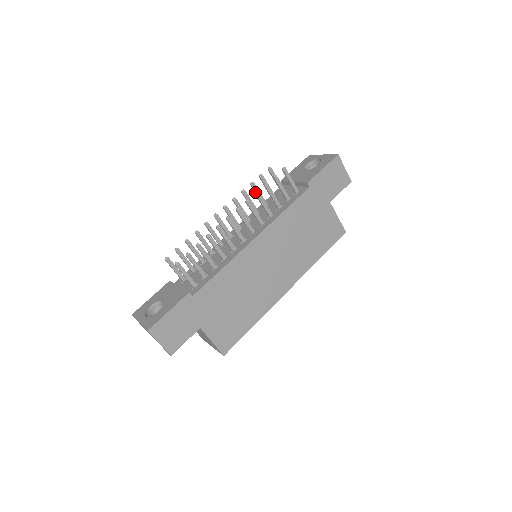
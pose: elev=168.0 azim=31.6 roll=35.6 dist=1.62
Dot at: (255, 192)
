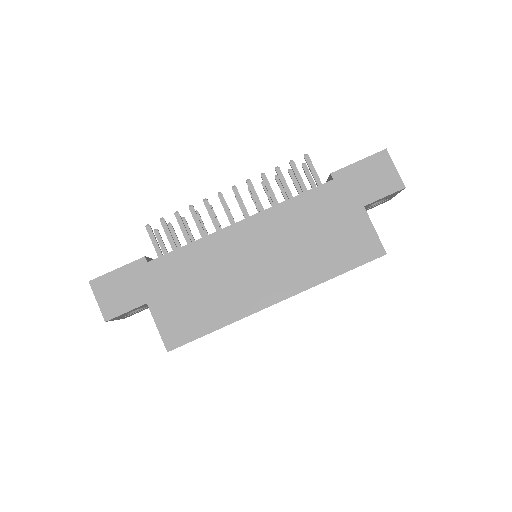
Dot at: (261, 173)
